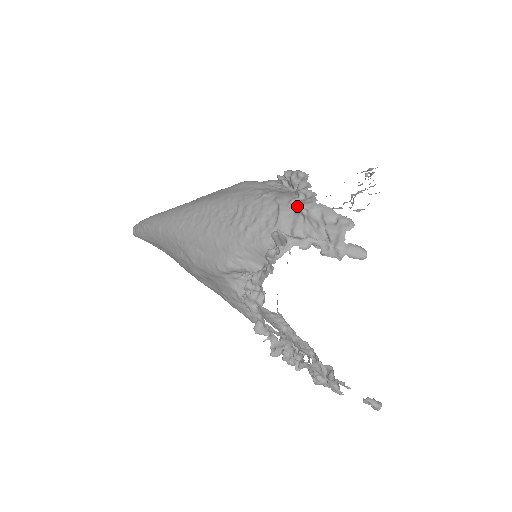
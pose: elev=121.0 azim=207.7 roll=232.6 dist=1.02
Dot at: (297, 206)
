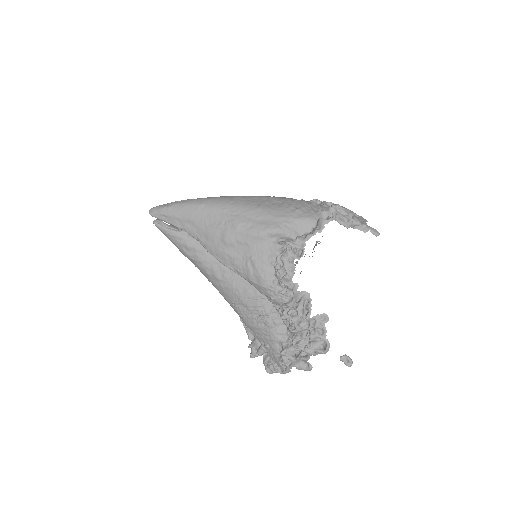
Dot at: (333, 204)
